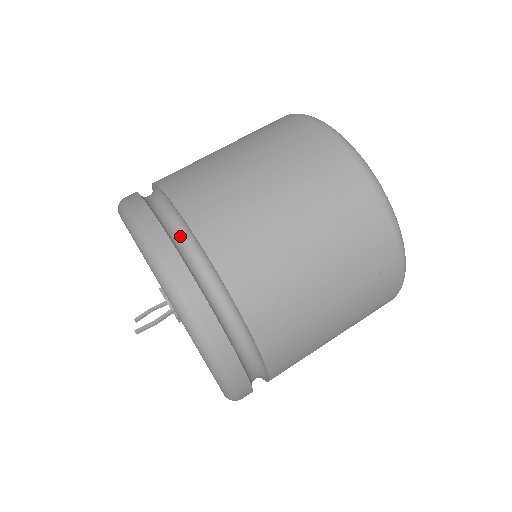
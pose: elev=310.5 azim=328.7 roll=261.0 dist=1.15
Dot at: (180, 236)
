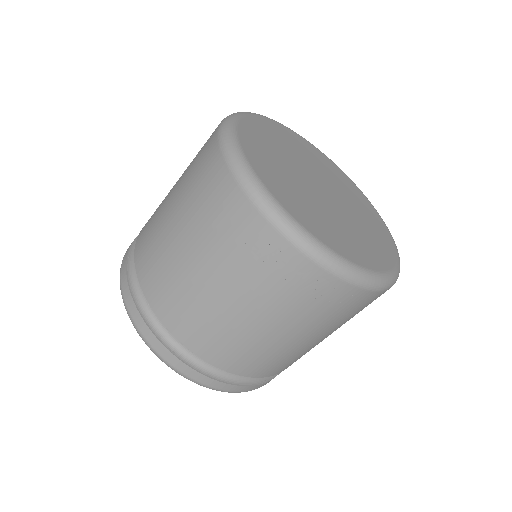
Dot at: occluded
